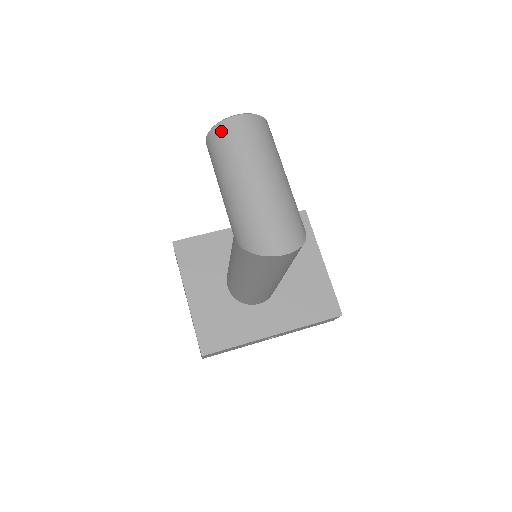
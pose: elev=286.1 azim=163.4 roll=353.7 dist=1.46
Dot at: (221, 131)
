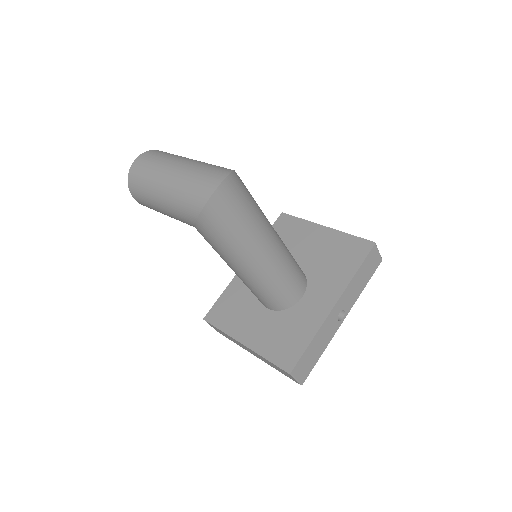
Dot at: (132, 178)
